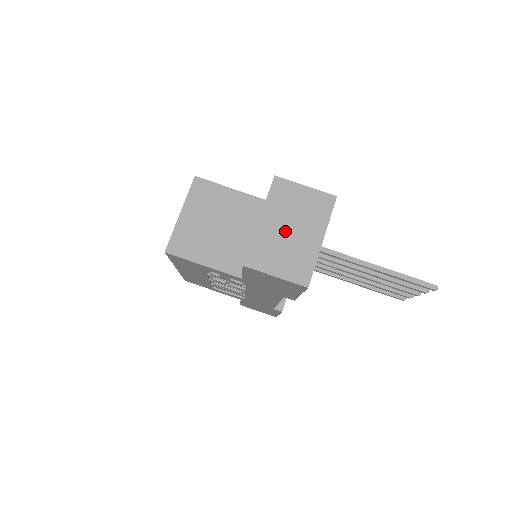
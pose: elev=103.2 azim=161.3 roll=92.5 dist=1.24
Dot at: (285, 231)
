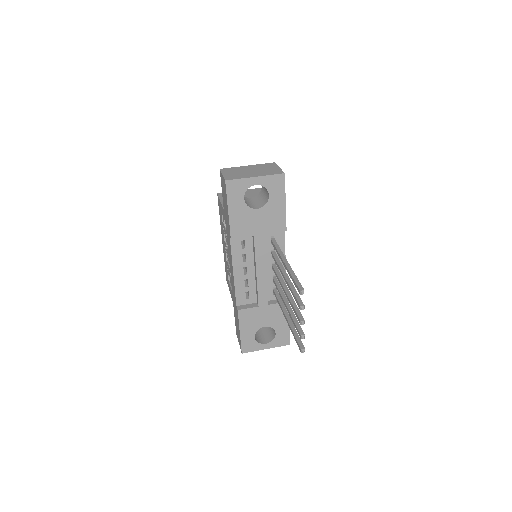
Dot at: (249, 170)
